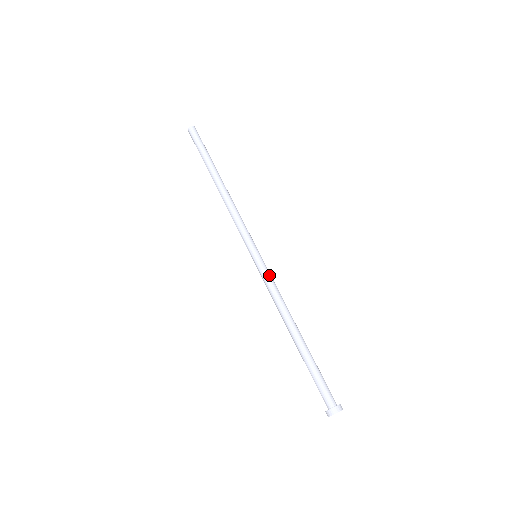
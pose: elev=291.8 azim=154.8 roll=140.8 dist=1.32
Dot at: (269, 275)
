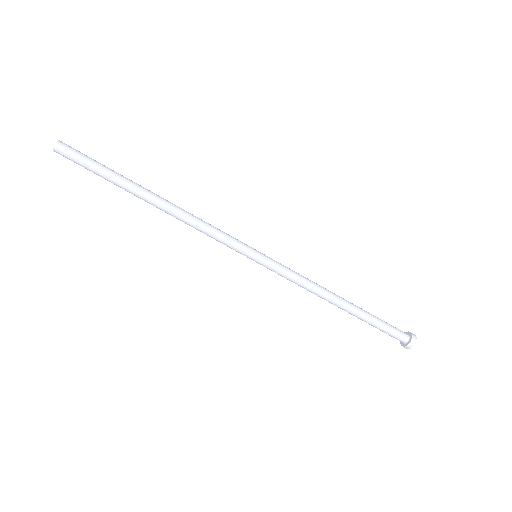
Dot at: (281, 273)
